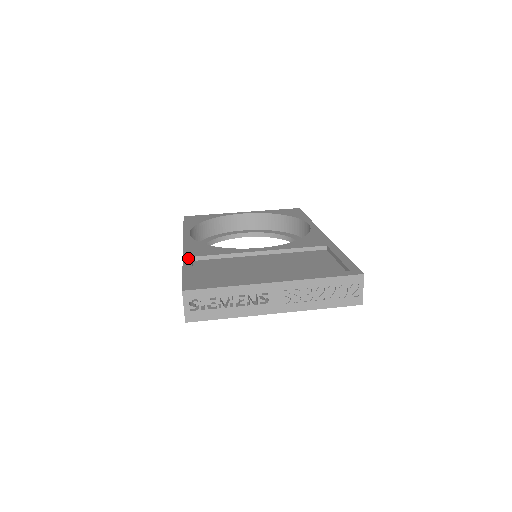
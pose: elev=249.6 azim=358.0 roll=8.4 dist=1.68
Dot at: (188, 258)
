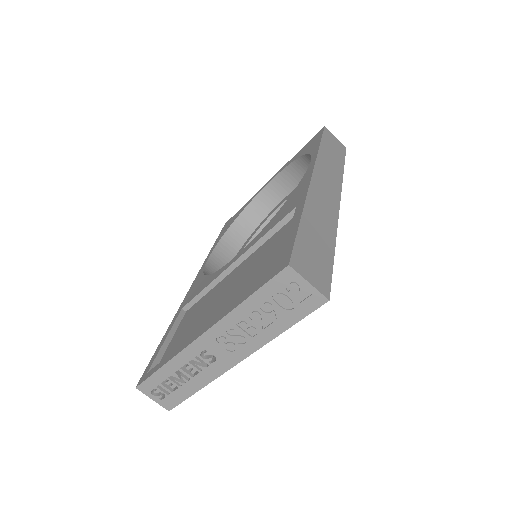
Dot at: (177, 314)
